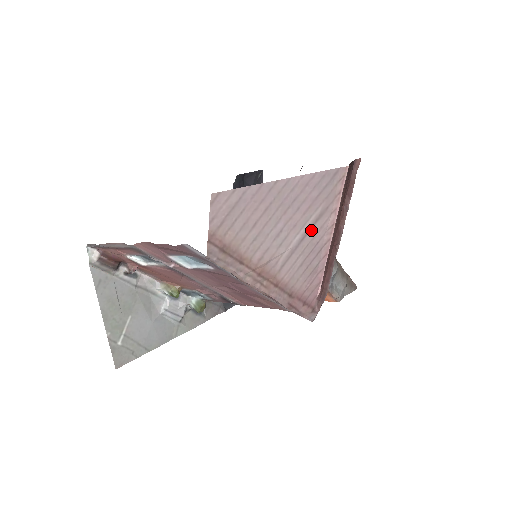
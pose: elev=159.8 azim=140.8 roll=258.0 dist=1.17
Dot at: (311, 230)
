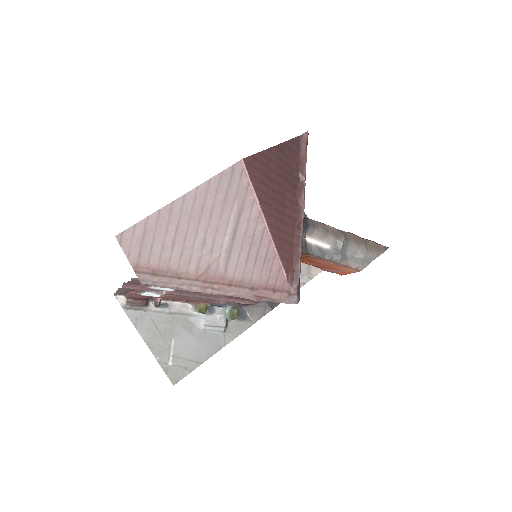
Dot at: (238, 227)
